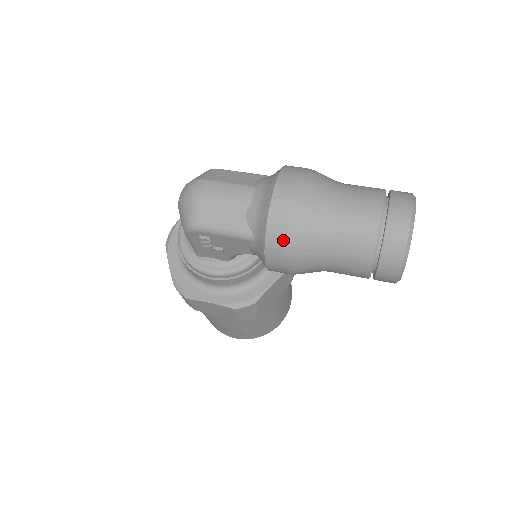
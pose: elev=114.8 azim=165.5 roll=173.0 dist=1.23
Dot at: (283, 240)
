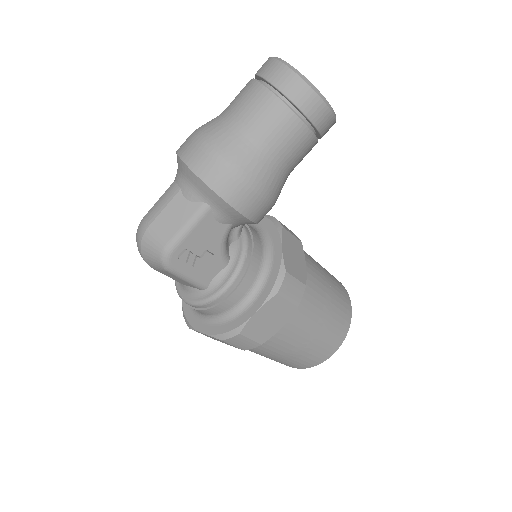
Dot at: (221, 173)
